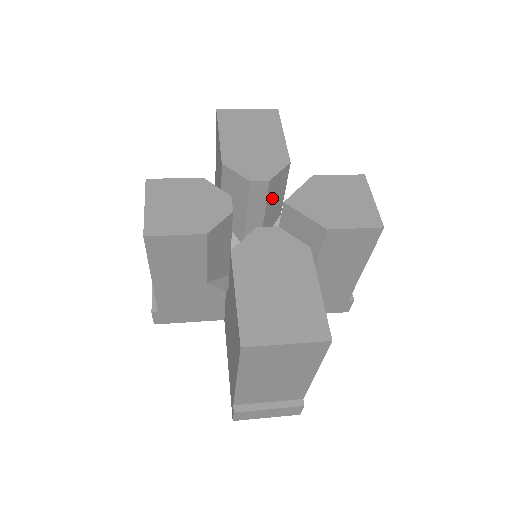
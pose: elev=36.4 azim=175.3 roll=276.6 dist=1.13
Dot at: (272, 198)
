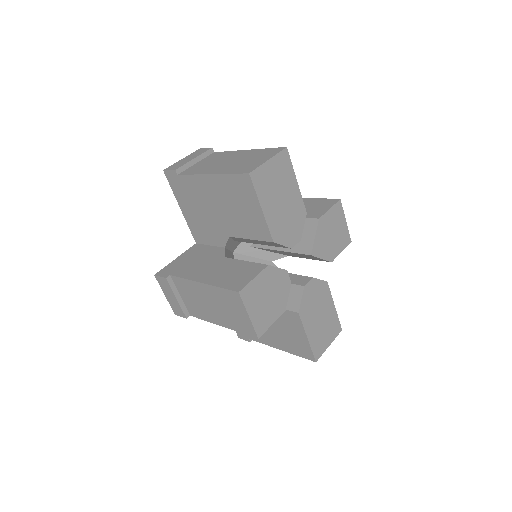
Dot at: occluded
